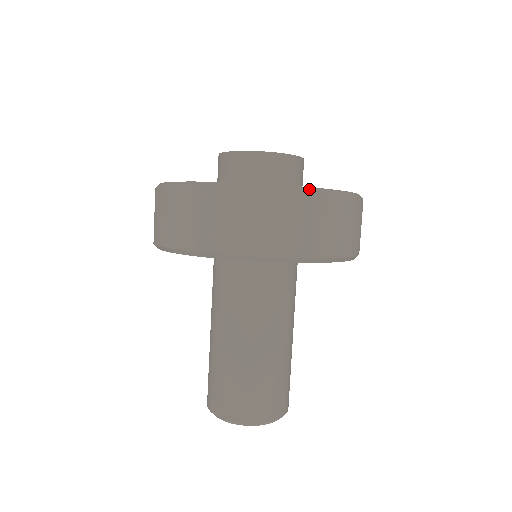
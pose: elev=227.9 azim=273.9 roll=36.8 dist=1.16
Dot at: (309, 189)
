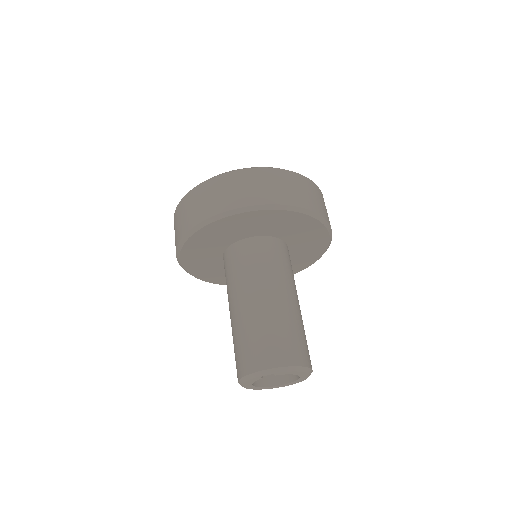
Dot at: (251, 168)
